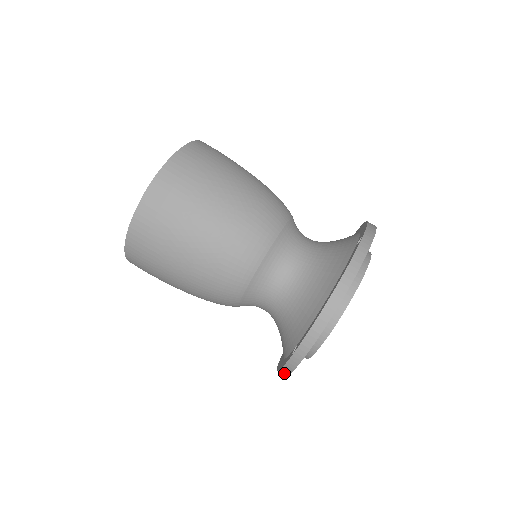
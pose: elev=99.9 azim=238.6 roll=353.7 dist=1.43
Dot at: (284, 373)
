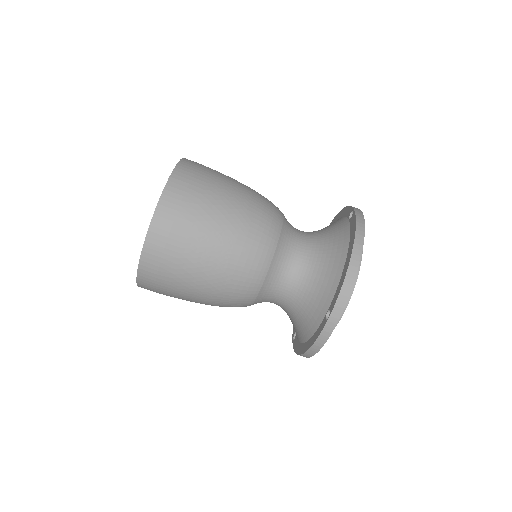
Dot at: occluded
